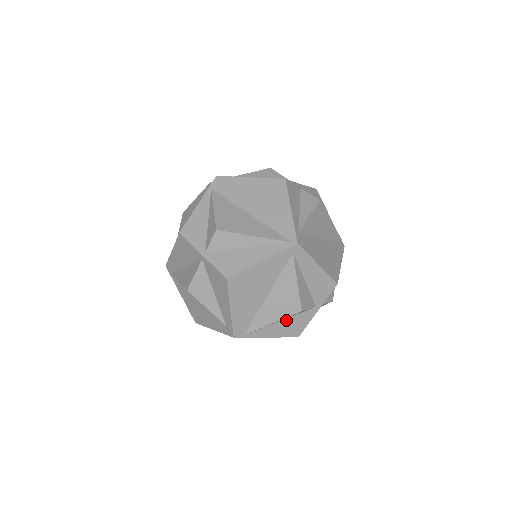
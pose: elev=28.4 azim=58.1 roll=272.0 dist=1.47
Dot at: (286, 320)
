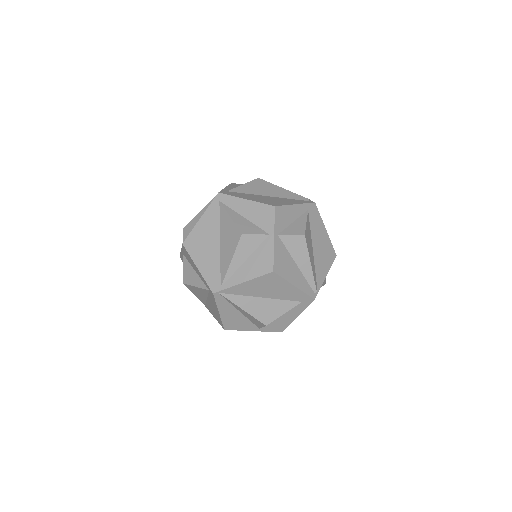
Dot at: (250, 259)
